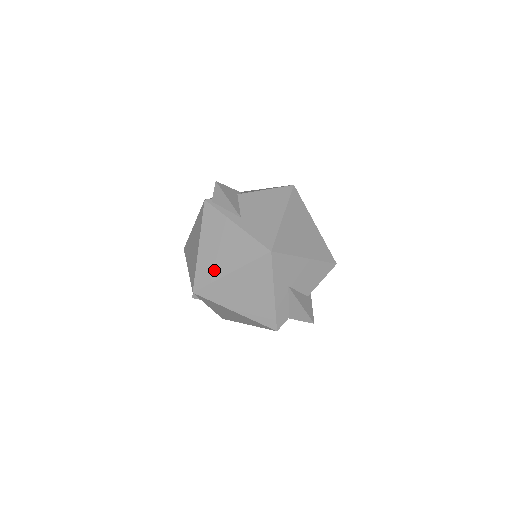
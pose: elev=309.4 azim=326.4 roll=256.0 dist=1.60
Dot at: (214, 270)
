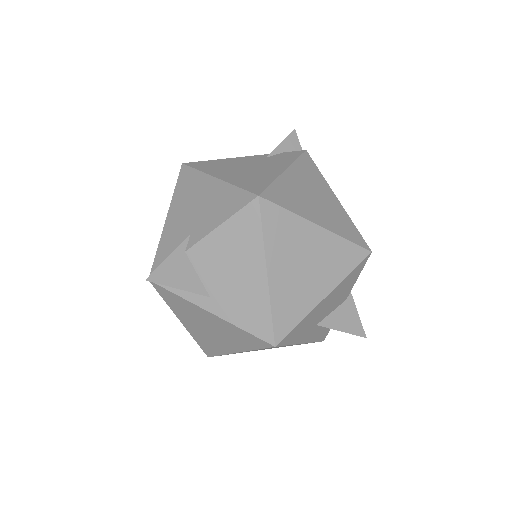
Dot at: (216, 346)
